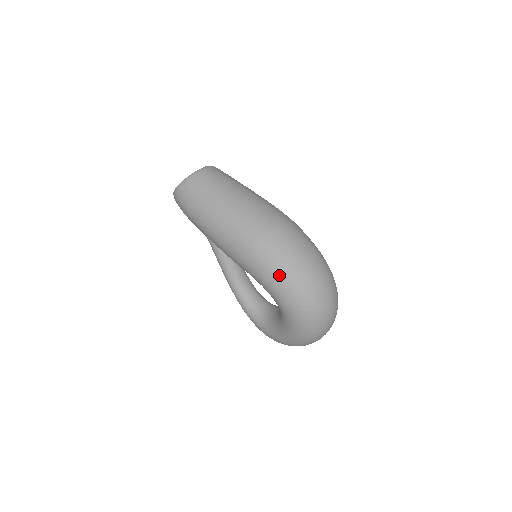
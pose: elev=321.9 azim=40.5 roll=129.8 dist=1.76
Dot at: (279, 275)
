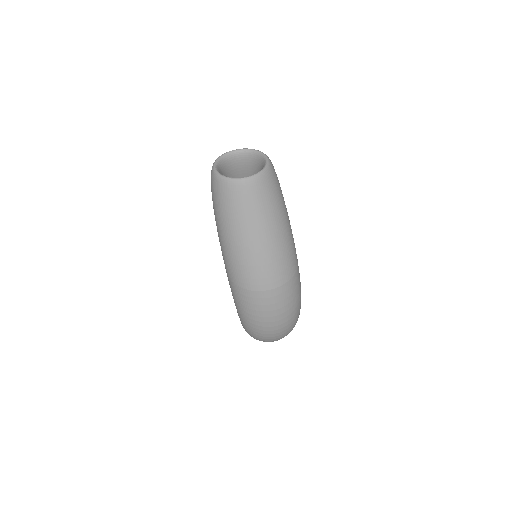
Dot at: (245, 316)
